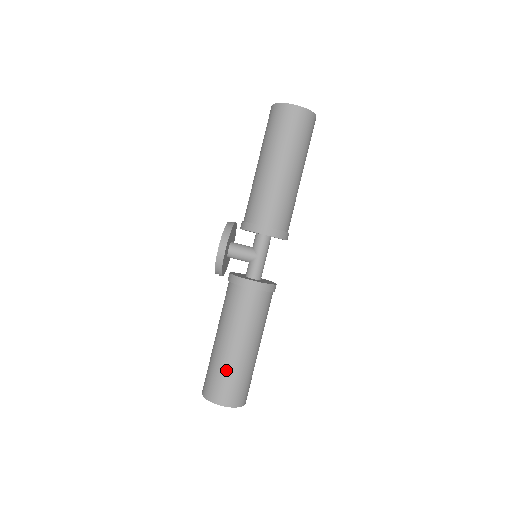
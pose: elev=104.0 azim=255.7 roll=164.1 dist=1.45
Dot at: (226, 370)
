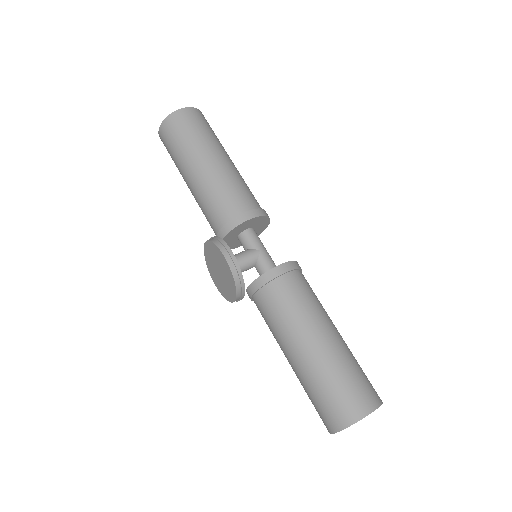
Dot at: (339, 371)
